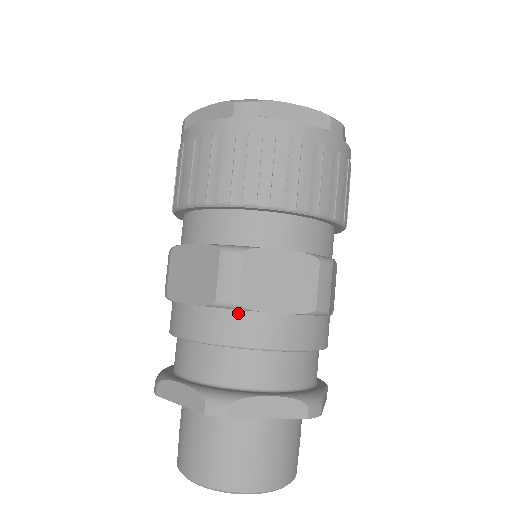
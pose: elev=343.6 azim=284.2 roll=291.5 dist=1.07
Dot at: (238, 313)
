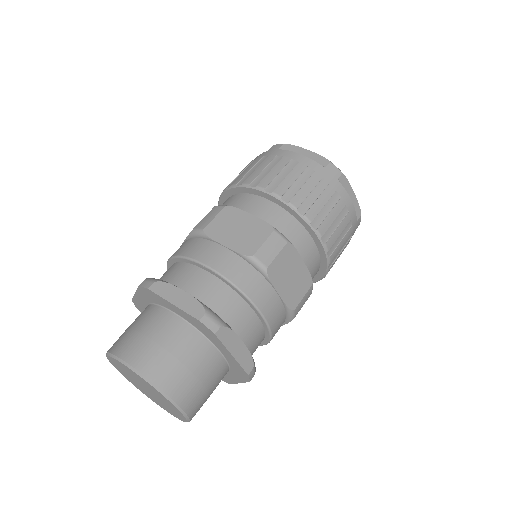
Dot at: (201, 240)
